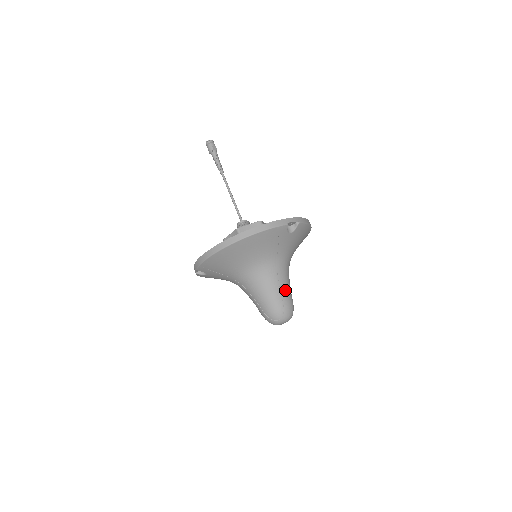
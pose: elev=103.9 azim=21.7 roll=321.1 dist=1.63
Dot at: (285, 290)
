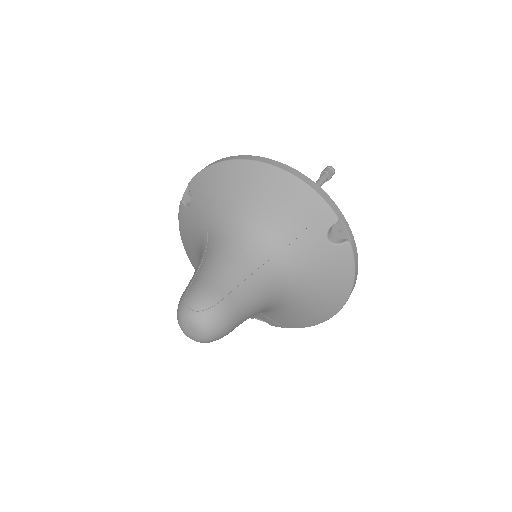
Dot at: (244, 294)
